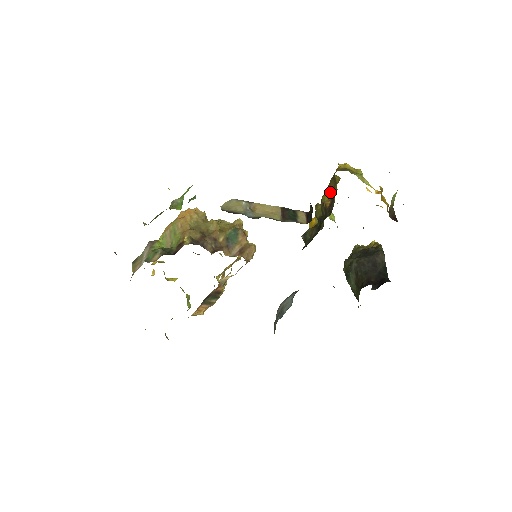
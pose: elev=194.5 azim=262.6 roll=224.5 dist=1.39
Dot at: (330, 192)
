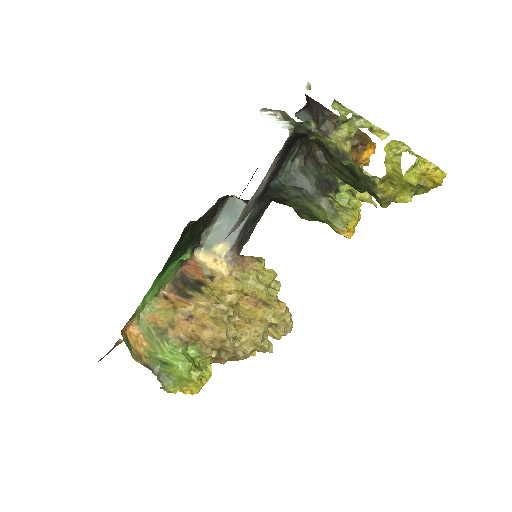
Dot at: occluded
